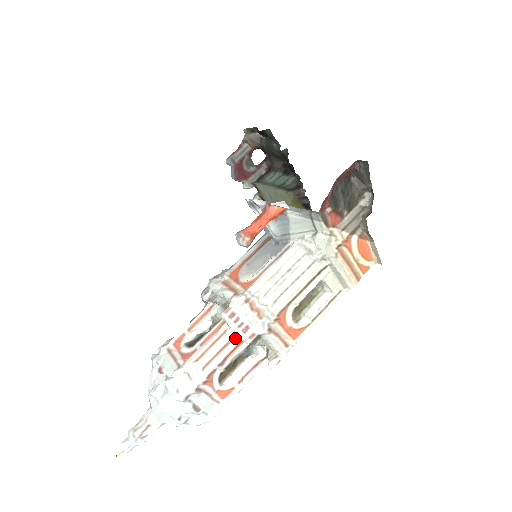
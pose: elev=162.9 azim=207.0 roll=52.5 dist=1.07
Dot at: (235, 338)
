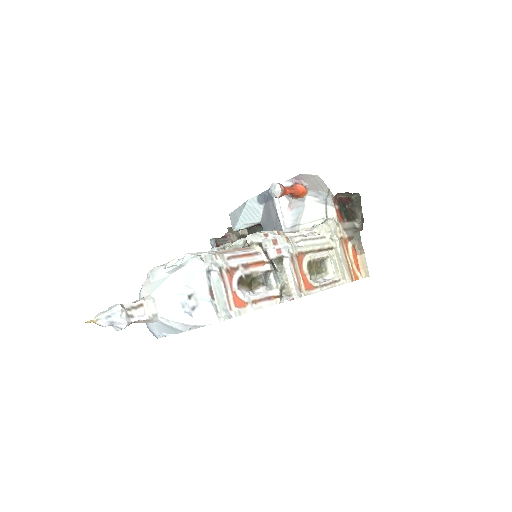
Dot at: (259, 254)
